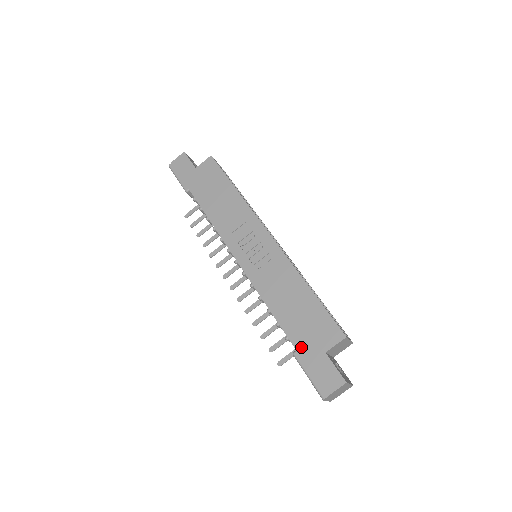
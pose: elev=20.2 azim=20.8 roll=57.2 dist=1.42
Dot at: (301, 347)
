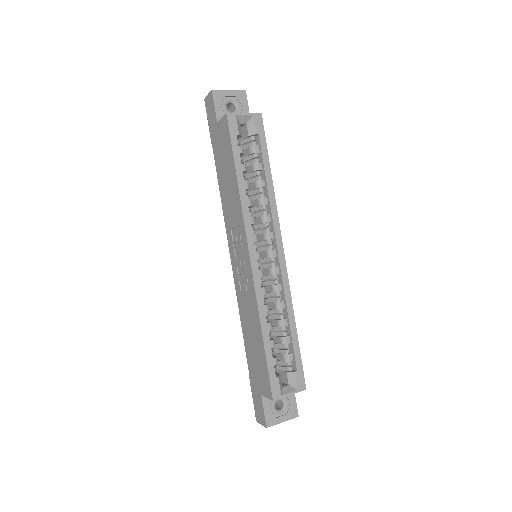
Dot at: (251, 375)
